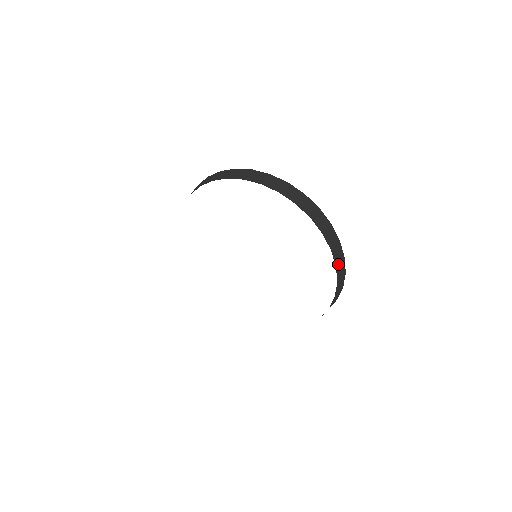
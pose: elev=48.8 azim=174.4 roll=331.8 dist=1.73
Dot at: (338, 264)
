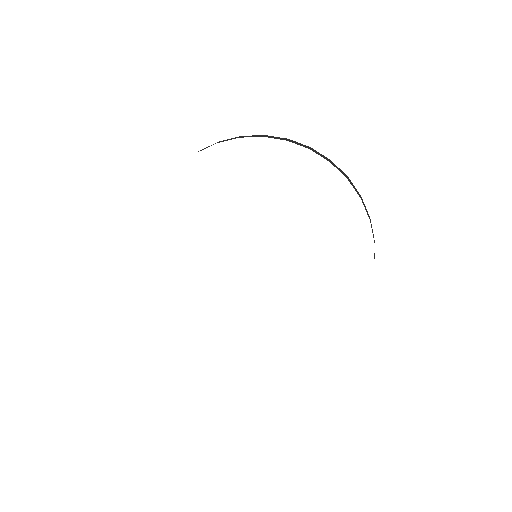
Dot at: occluded
